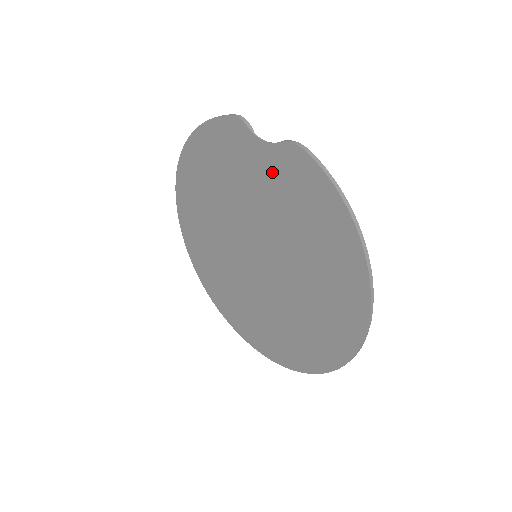
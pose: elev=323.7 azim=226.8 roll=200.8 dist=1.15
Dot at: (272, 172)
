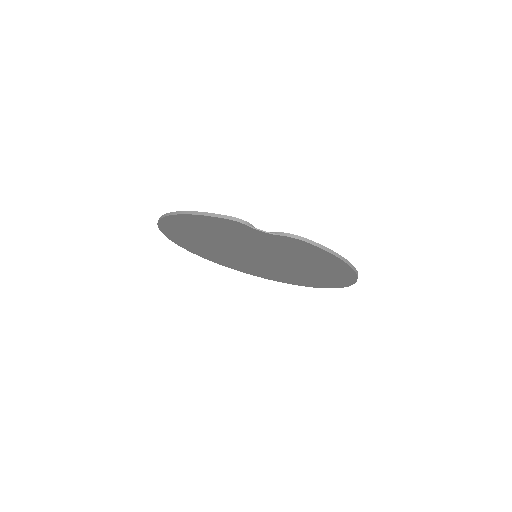
Dot at: (274, 241)
